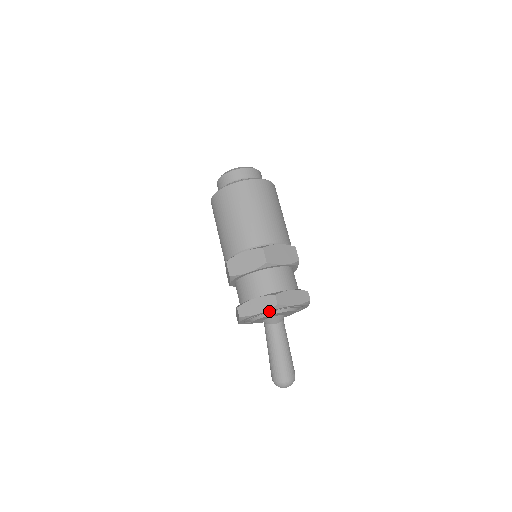
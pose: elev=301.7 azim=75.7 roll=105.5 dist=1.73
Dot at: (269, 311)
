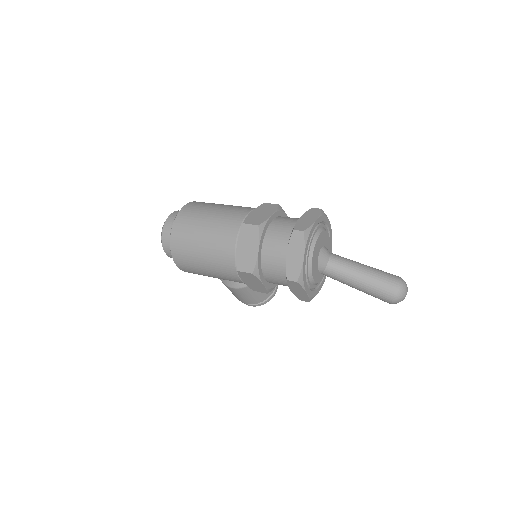
Dot at: (307, 247)
